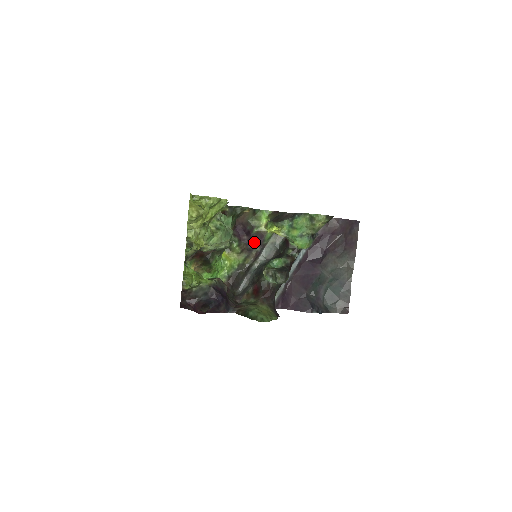
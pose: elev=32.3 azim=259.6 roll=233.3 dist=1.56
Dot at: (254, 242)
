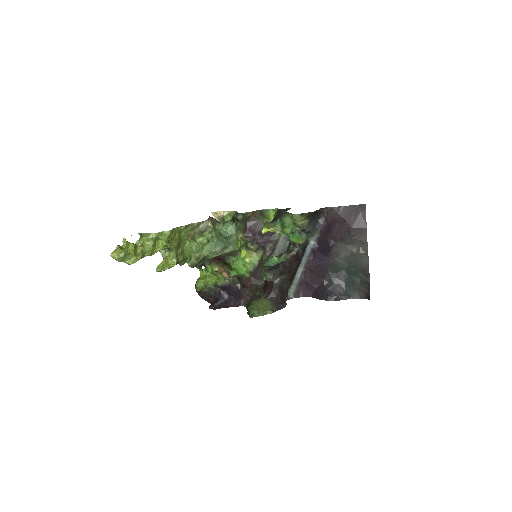
Dot at: (265, 240)
